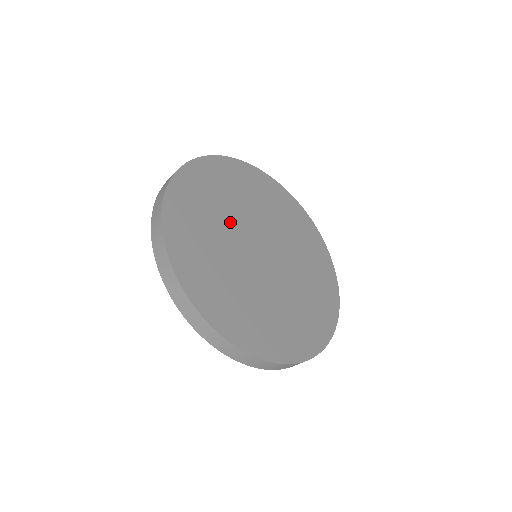
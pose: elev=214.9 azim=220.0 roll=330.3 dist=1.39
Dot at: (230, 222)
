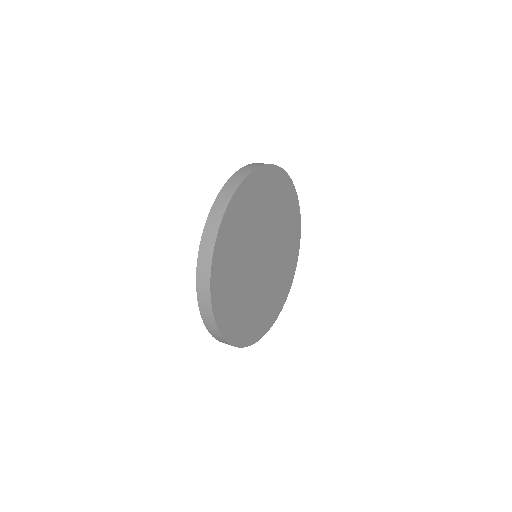
Dot at: (246, 280)
